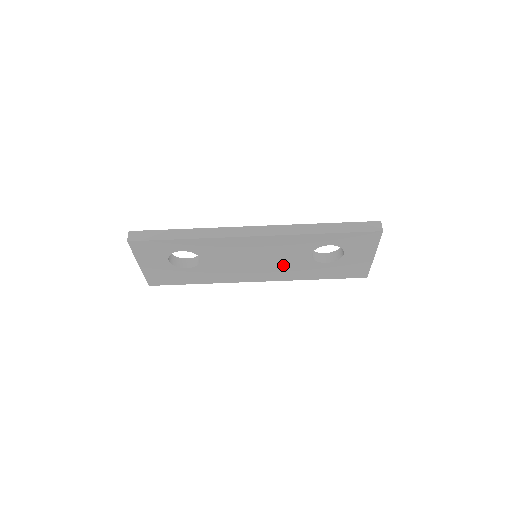
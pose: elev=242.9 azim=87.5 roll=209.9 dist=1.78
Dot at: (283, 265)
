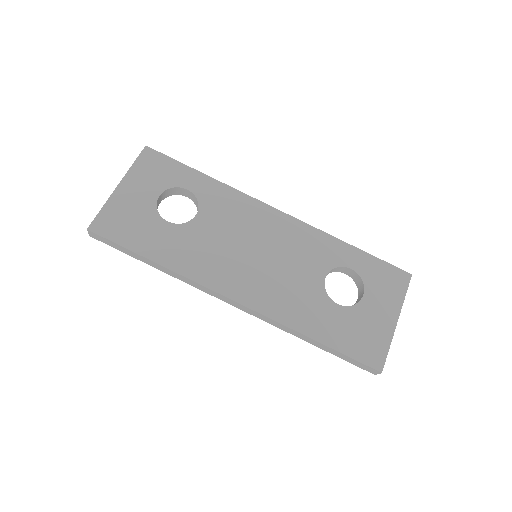
Dot at: (284, 280)
